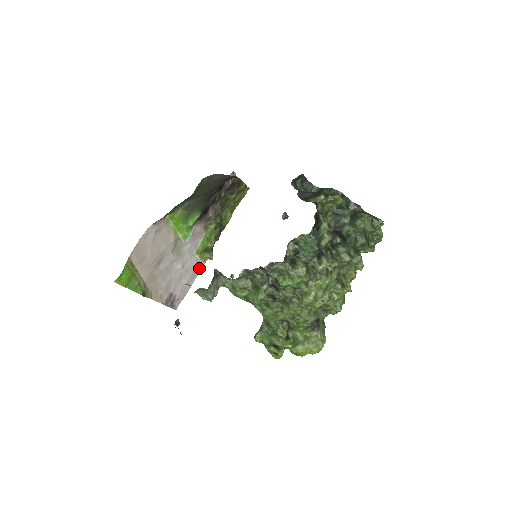
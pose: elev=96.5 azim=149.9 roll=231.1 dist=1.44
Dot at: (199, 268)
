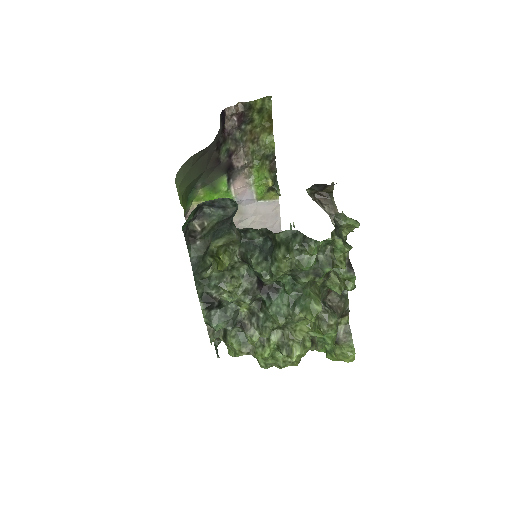
Dot at: (276, 206)
